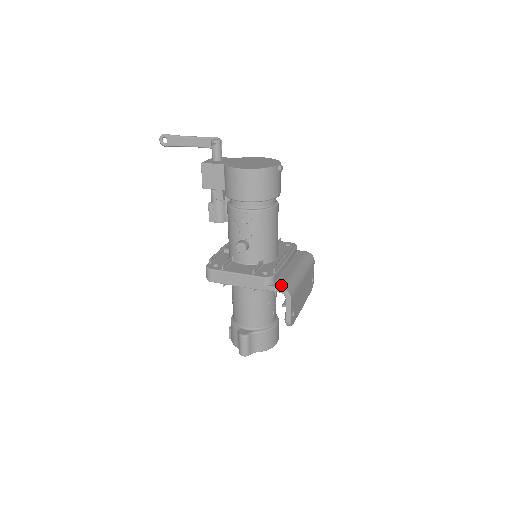
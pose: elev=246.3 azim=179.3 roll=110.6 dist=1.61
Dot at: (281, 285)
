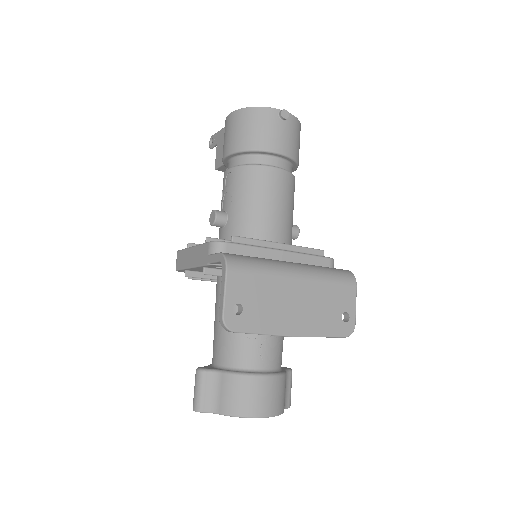
Dot at: (227, 253)
